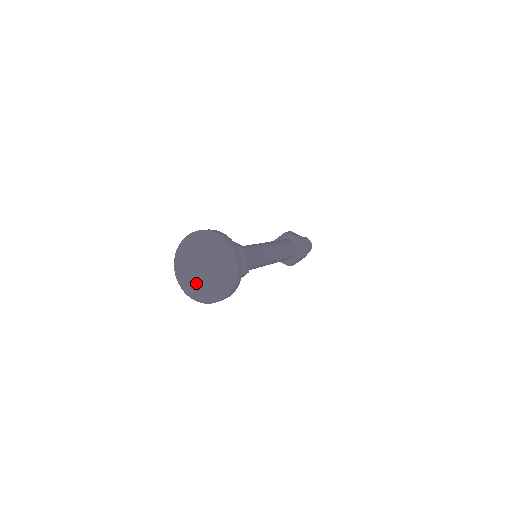
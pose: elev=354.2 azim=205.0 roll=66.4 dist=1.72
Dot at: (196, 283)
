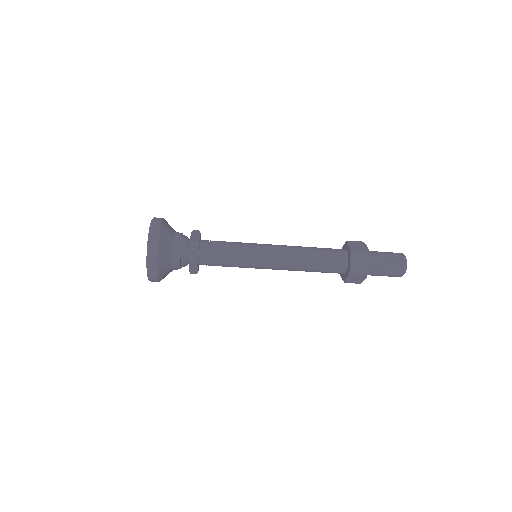
Dot at: occluded
